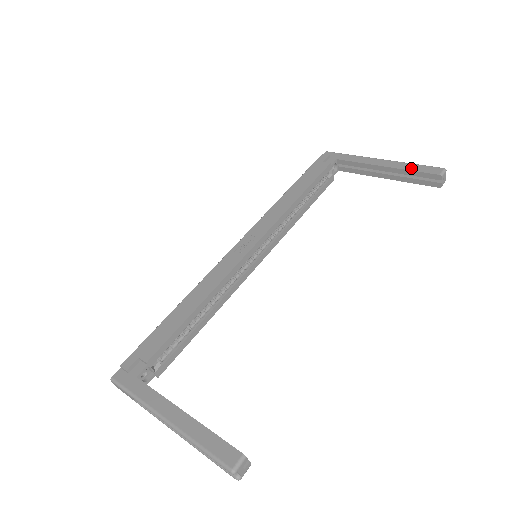
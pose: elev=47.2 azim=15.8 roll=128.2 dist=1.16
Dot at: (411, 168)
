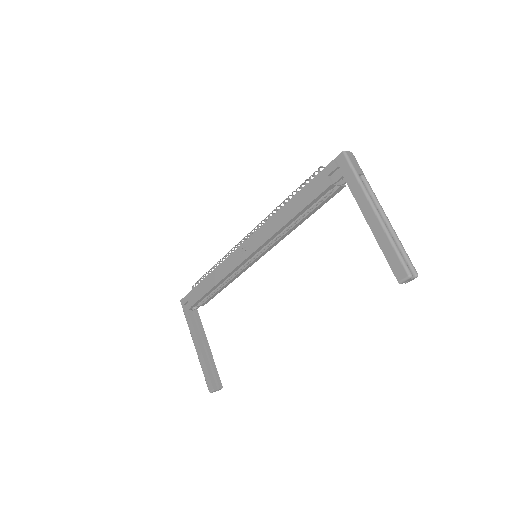
Dot at: (385, 250)
